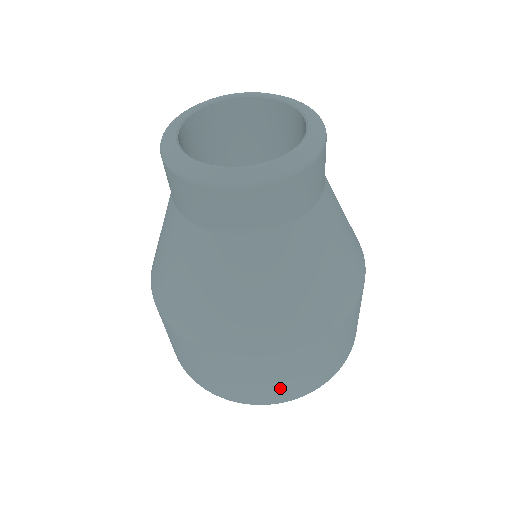
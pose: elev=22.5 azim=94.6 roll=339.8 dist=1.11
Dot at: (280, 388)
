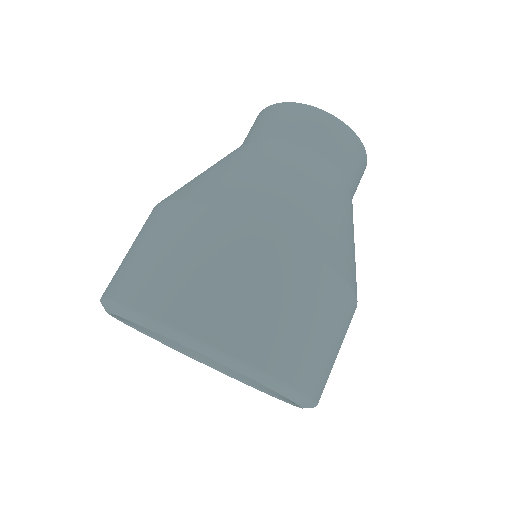
Dot at: (271, 324)
